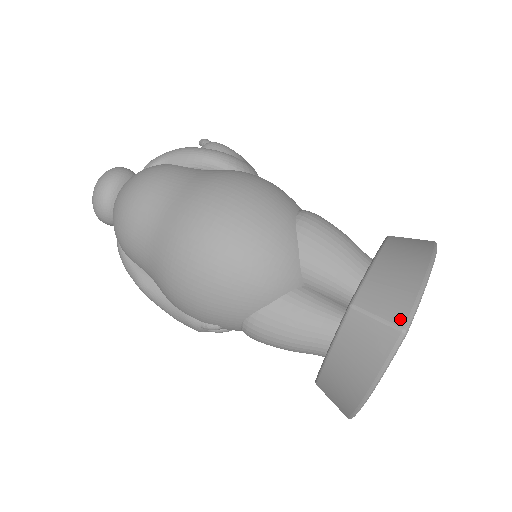
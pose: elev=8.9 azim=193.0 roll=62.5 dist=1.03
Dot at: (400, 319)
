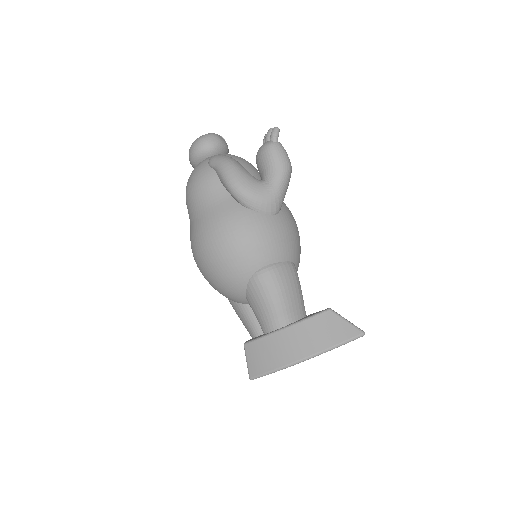
Dot at: (253, 373)
